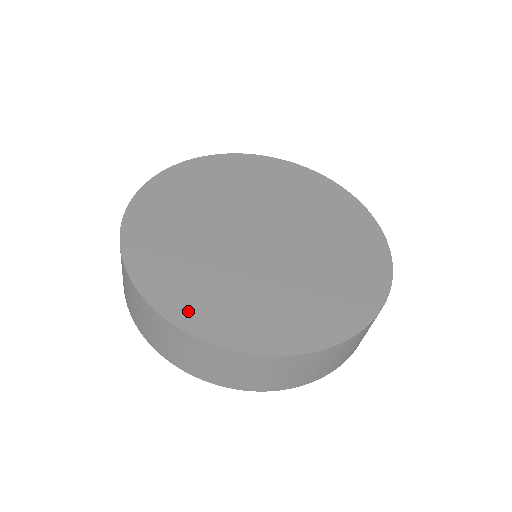
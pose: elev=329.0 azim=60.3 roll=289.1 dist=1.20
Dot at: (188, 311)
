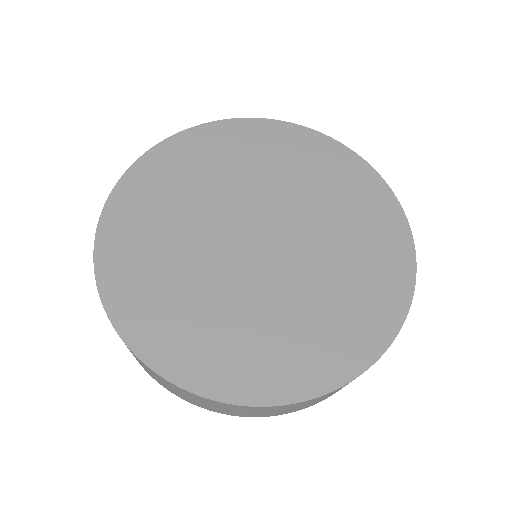
Dot at: (131, 309)
